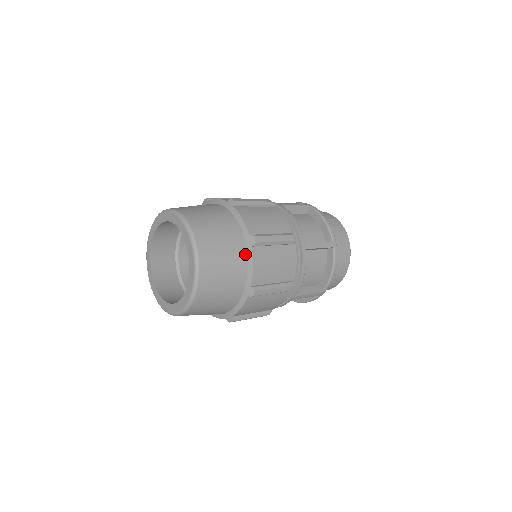
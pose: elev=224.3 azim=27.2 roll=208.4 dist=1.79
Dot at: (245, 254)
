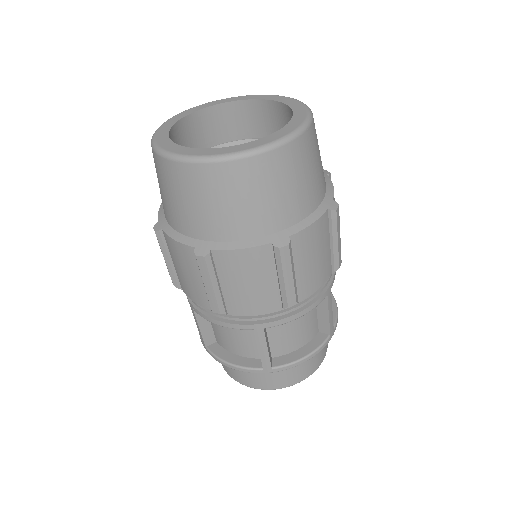
Dot at: (316, 206)
